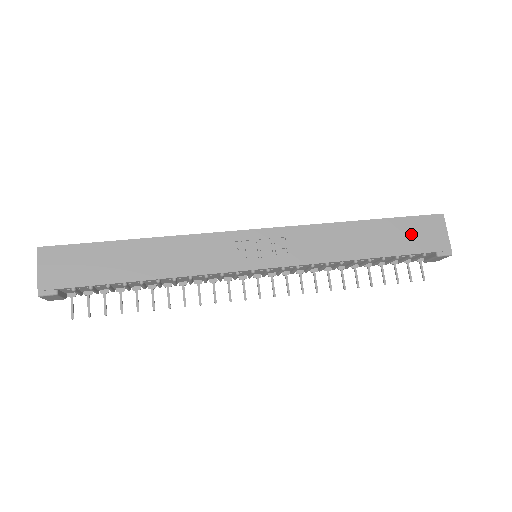
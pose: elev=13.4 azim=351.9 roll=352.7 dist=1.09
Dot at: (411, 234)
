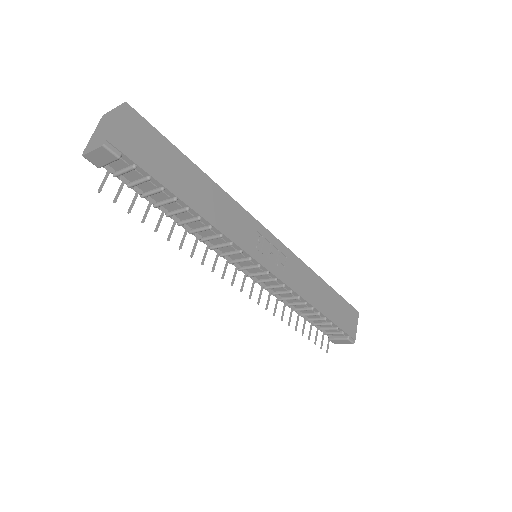
Dot at: (343, 313)
